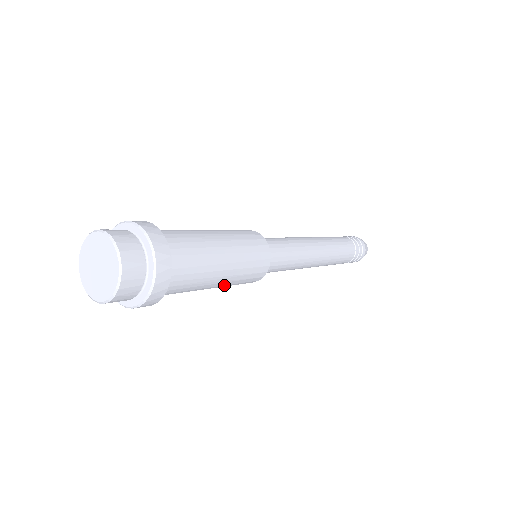
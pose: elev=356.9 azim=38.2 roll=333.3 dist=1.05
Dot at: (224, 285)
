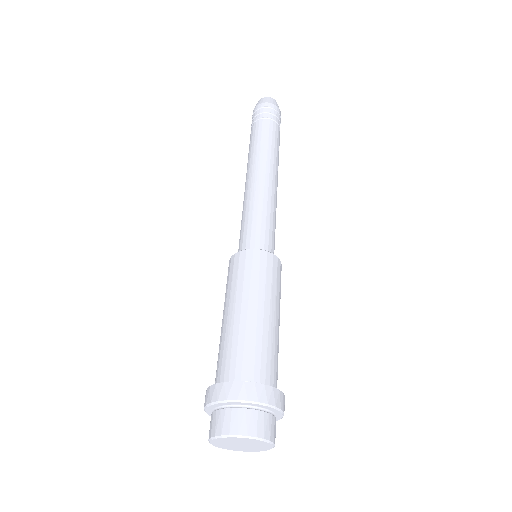
Dot at: occluded
